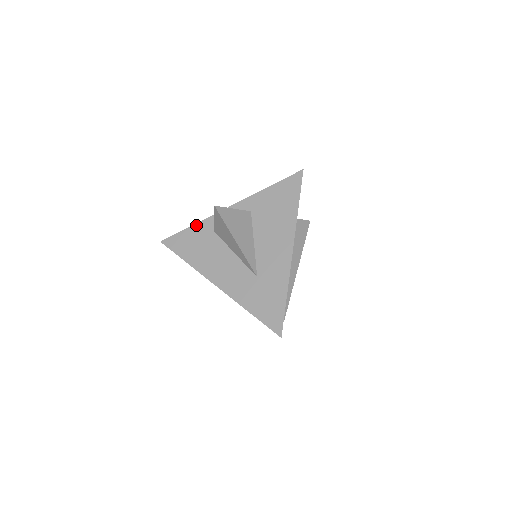
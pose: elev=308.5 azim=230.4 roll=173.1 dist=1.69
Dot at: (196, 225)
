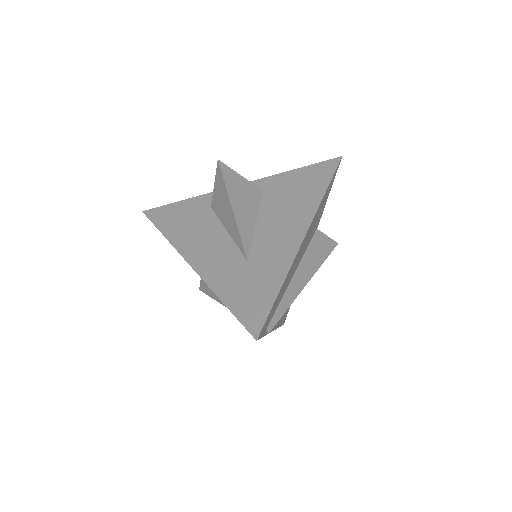
Dot at: (191, 199)
